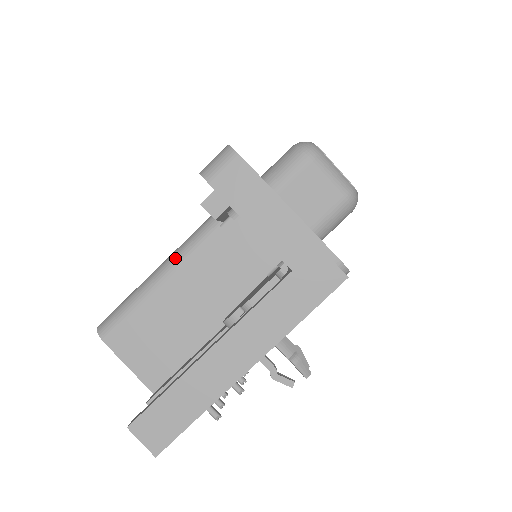
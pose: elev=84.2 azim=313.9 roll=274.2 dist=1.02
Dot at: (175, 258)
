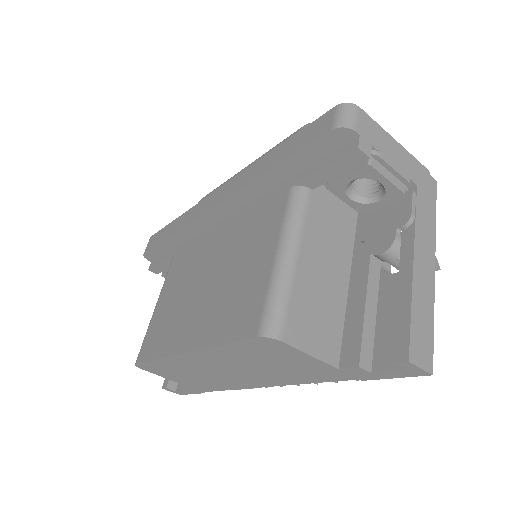
Dot at: (293, 234)
